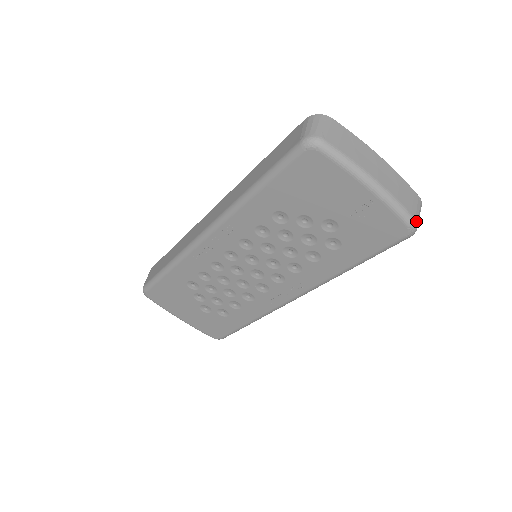
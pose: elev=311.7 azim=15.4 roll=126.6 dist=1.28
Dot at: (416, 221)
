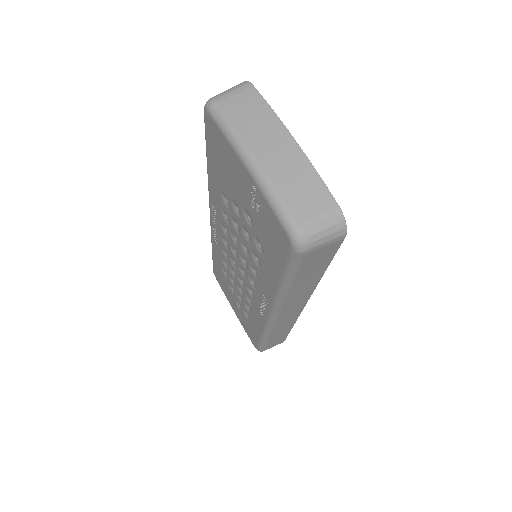
Dot at: (299, 230)
